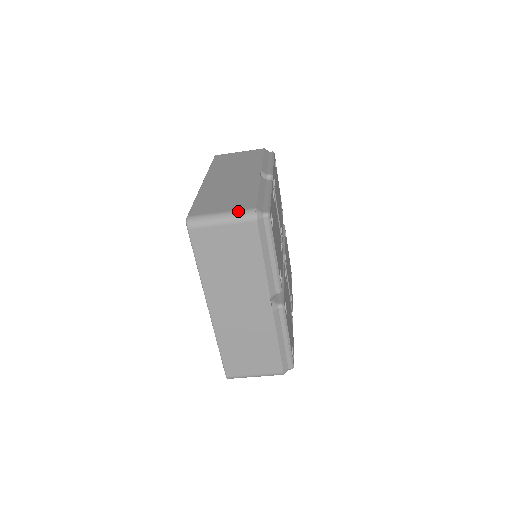
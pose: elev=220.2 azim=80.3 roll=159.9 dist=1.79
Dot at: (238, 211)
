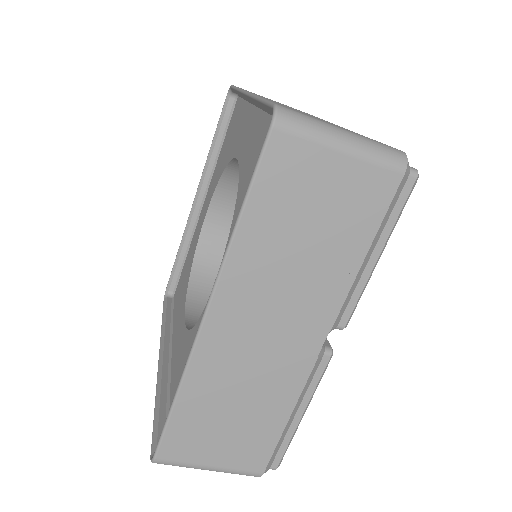
Dot at: (375, 141)
